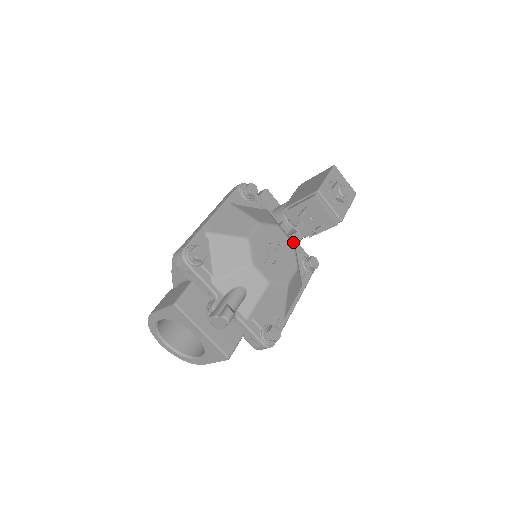
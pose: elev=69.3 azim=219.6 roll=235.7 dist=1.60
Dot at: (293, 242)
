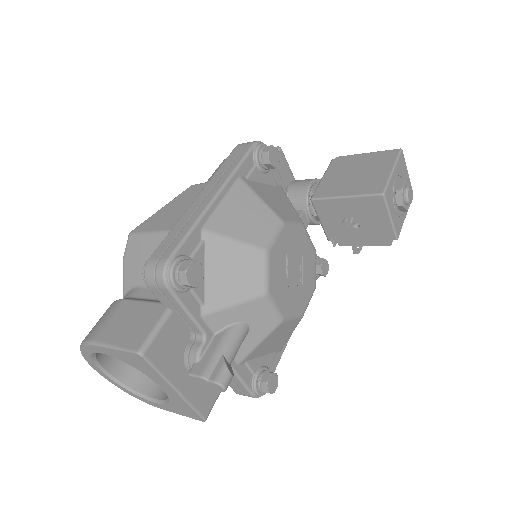
Dot at: (314, 247)
